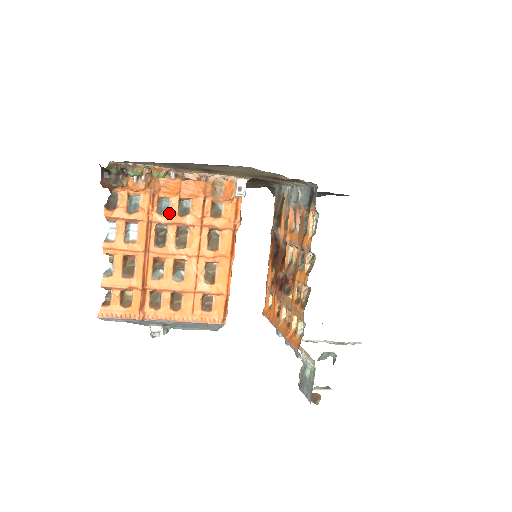
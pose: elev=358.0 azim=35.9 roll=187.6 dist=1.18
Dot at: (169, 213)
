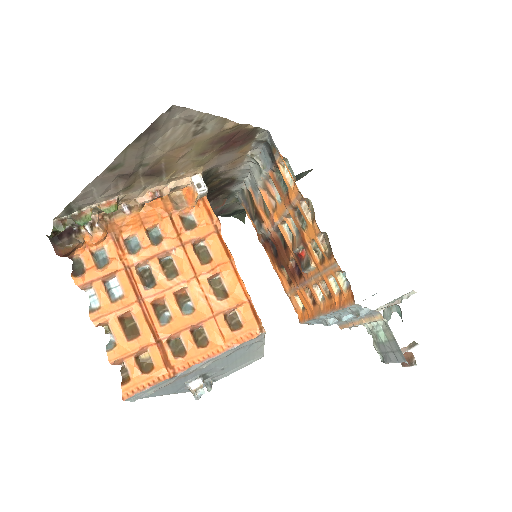
Dot at: (142, 249)
